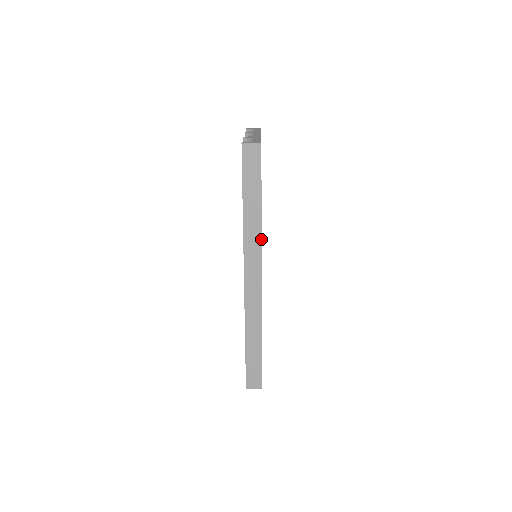
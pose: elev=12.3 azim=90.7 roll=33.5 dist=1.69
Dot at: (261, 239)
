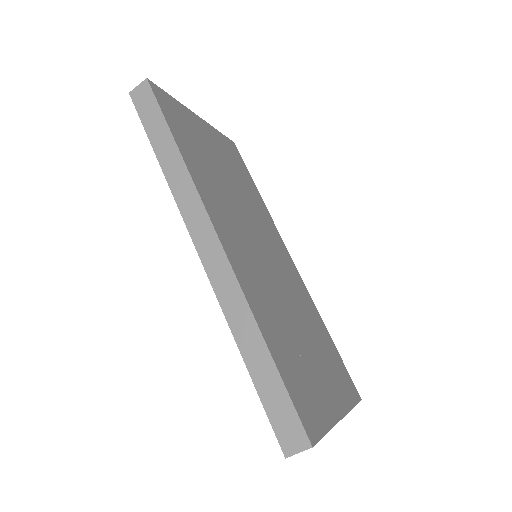
Dot at: (193, 183)
